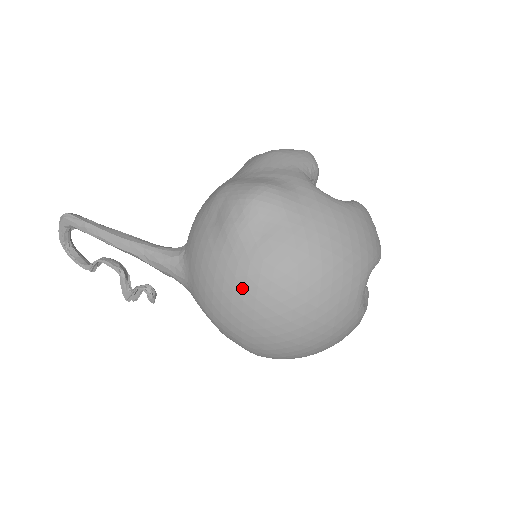
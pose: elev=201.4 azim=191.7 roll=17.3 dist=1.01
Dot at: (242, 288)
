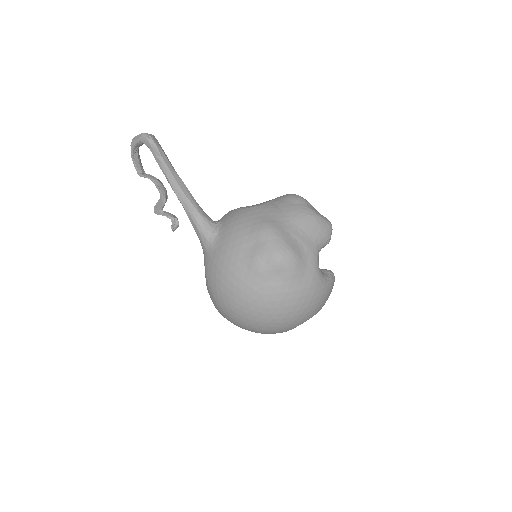
Dot at: (239, 296)
